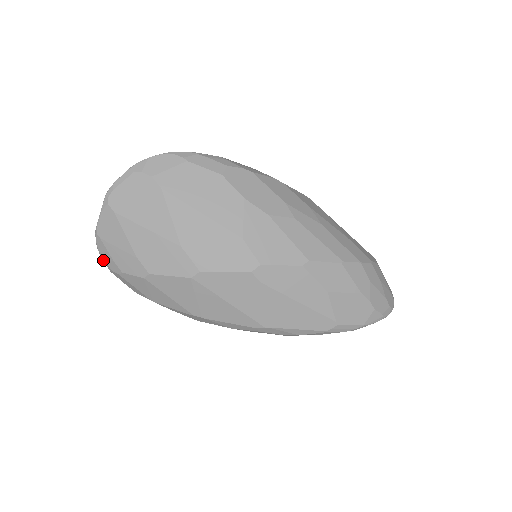
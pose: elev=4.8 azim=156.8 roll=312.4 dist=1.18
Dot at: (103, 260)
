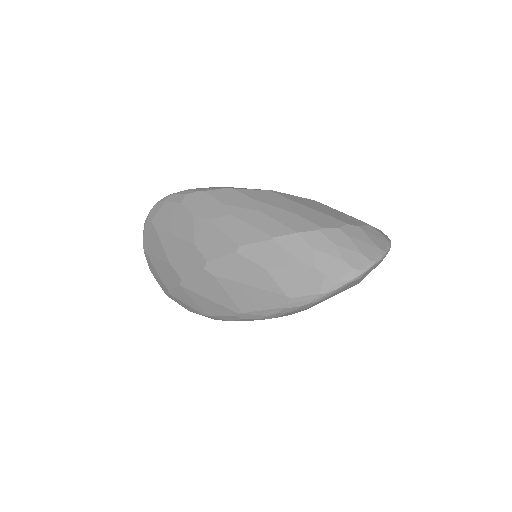
Dot at: occluded
